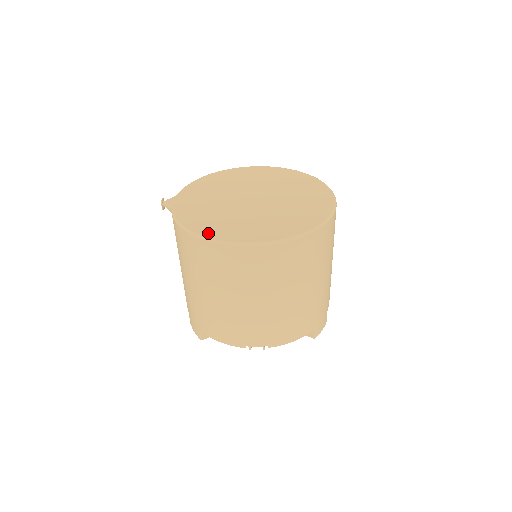
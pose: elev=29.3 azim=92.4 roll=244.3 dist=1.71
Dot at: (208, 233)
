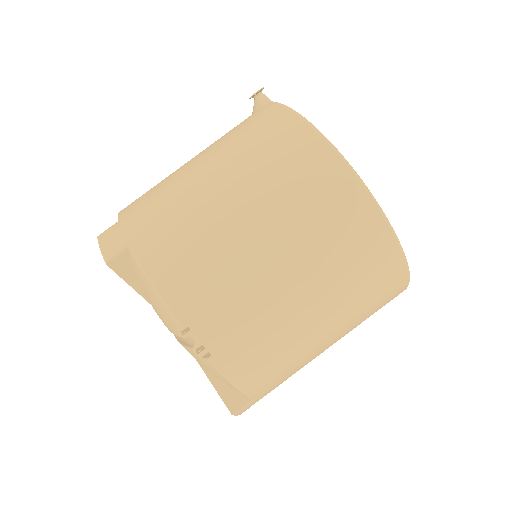
Dot at: occluded
